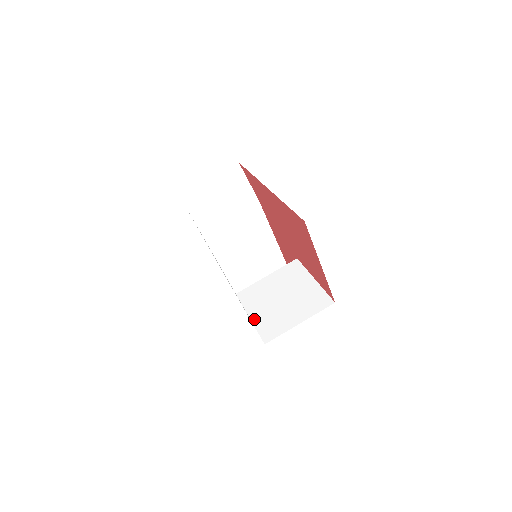
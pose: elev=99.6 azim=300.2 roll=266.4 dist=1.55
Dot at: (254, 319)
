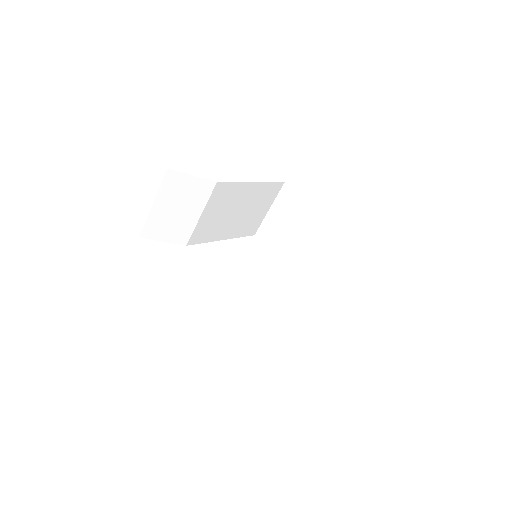
Dot at: (292, 315)
